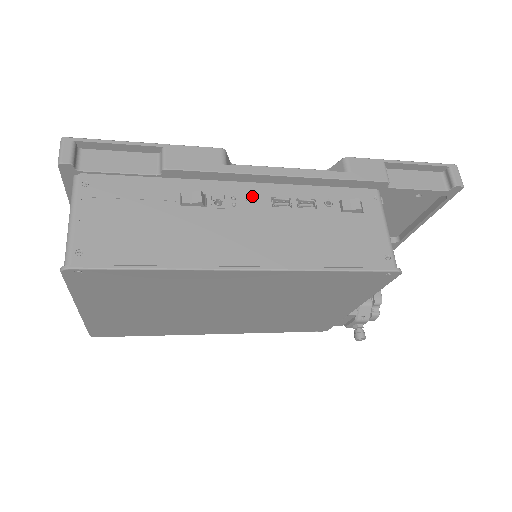
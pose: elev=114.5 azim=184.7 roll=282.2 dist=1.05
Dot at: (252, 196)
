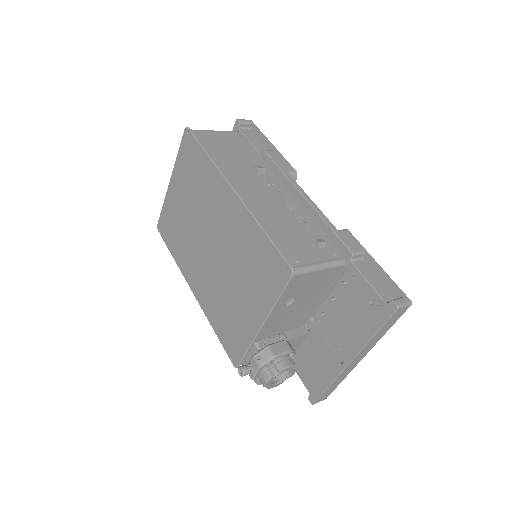
Dot at: (281, 192)
